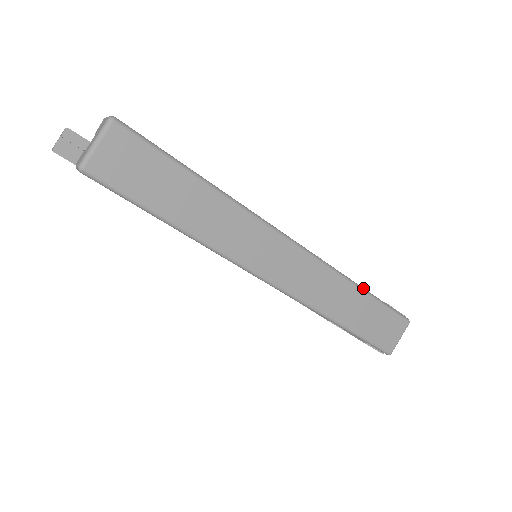
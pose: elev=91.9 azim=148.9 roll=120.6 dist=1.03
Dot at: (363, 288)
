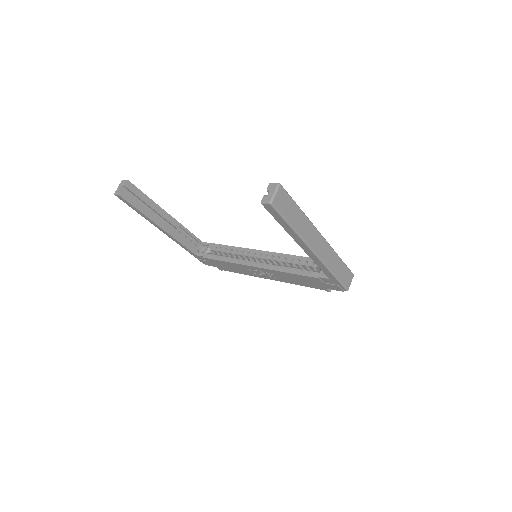
Dot at: (340, 258)
